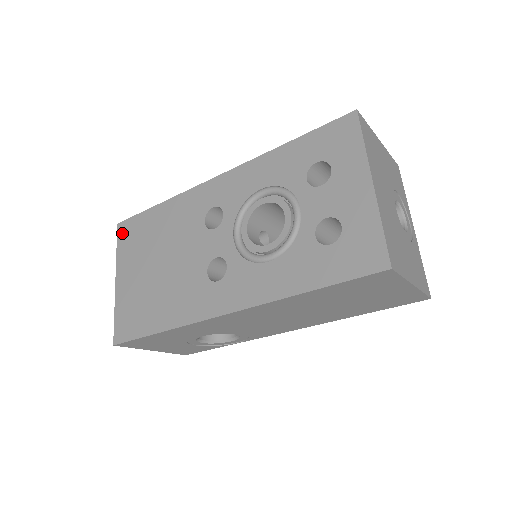
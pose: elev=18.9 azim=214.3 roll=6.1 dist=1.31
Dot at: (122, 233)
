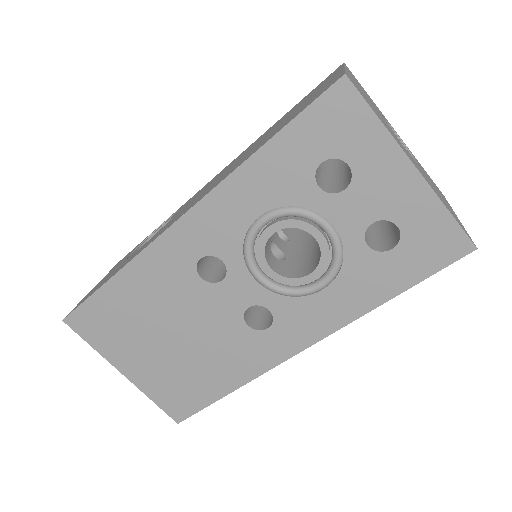
Dot at: (81, 328)
